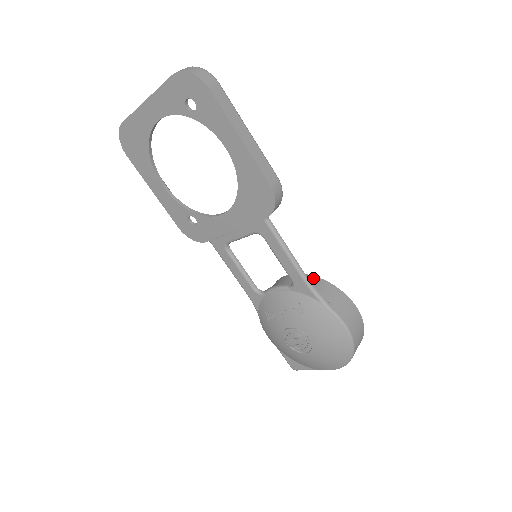
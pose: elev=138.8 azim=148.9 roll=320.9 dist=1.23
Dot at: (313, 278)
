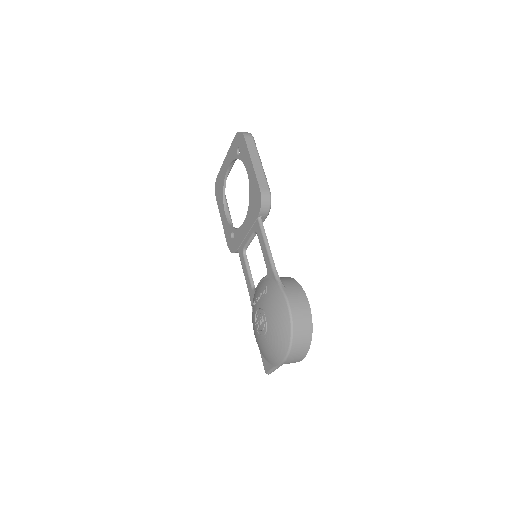
Dot at: (287, 277)
